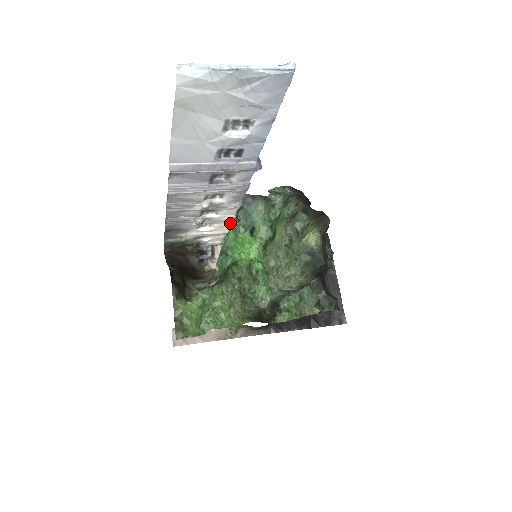
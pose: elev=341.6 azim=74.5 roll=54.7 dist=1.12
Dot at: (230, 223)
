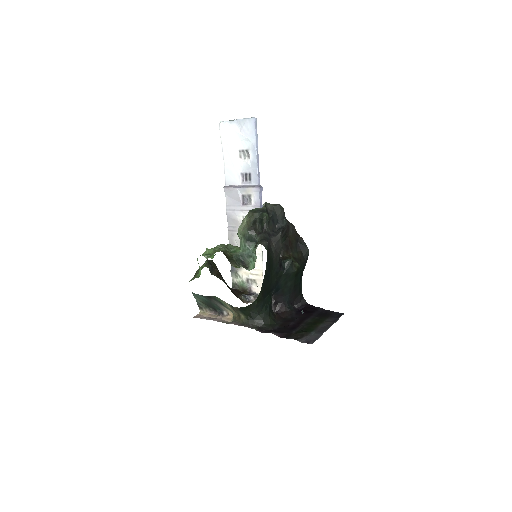
Dot at: occluded
